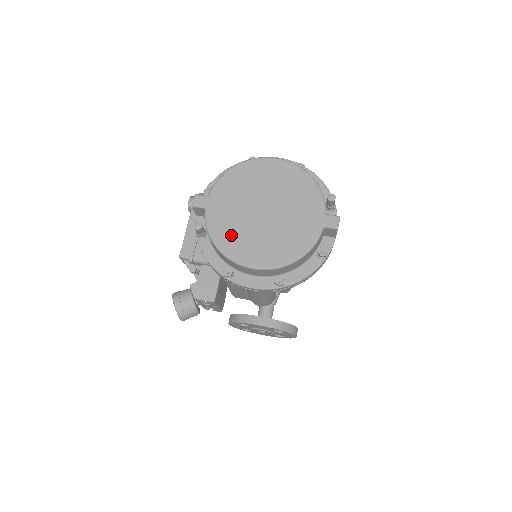
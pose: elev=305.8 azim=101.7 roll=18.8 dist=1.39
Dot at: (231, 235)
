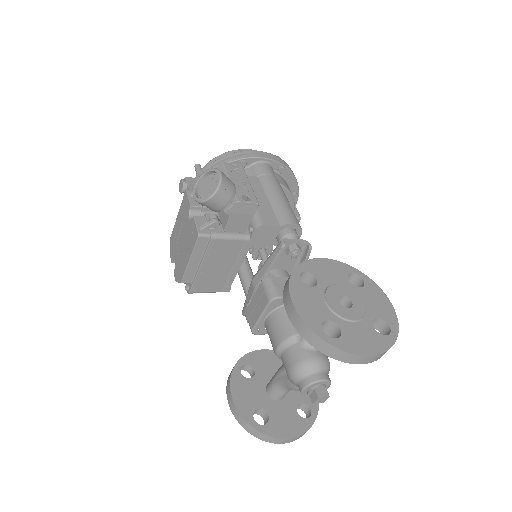
Dot at: occluded
